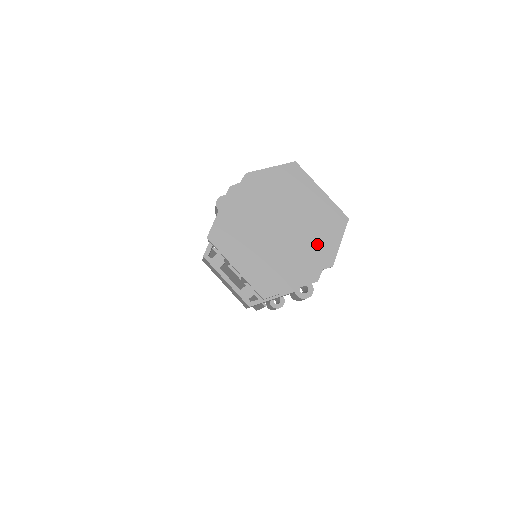
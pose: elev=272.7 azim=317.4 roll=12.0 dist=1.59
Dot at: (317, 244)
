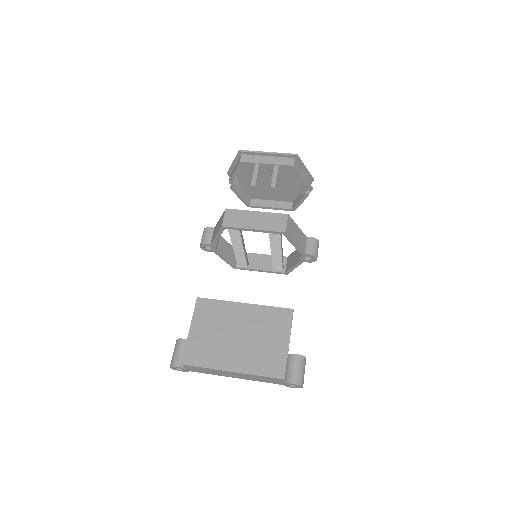
Dot at: (295, 188)
